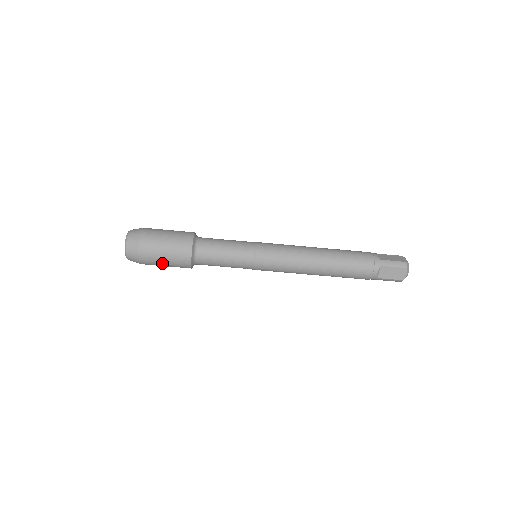
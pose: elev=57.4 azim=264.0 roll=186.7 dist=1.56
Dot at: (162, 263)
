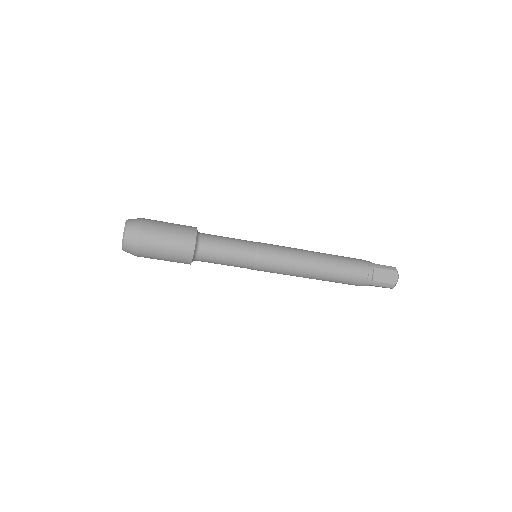
Dot at: occluded
